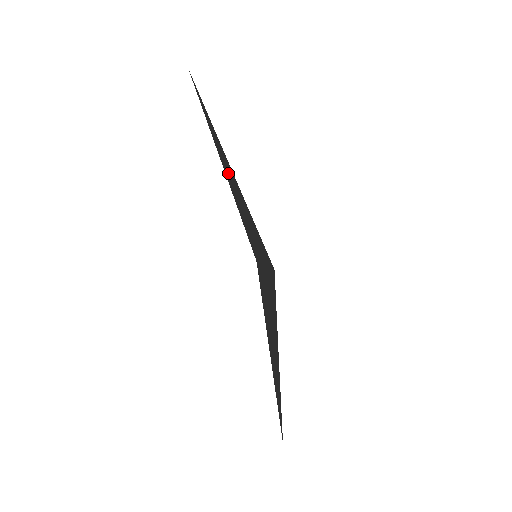
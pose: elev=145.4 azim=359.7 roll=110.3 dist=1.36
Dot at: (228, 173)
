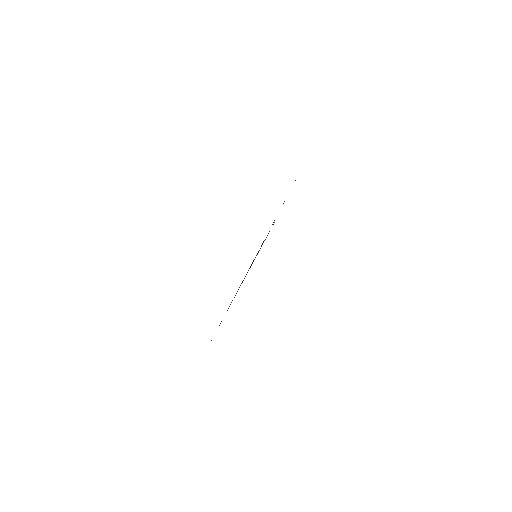
Dot at: occluded
